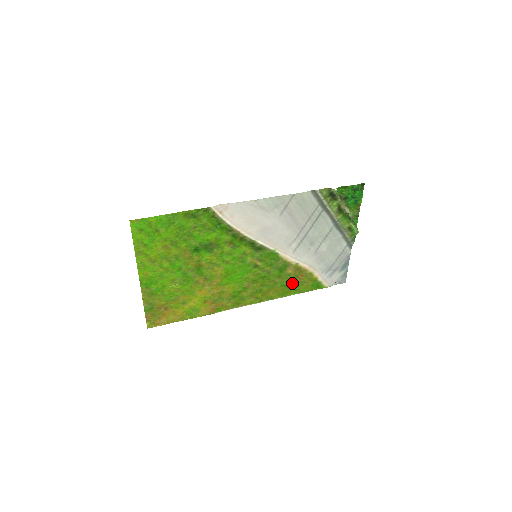
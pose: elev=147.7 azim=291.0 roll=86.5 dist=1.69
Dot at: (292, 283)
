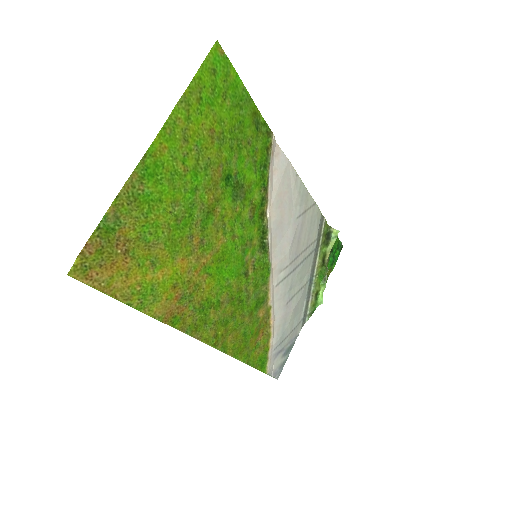
Dot at: (251, 338)
